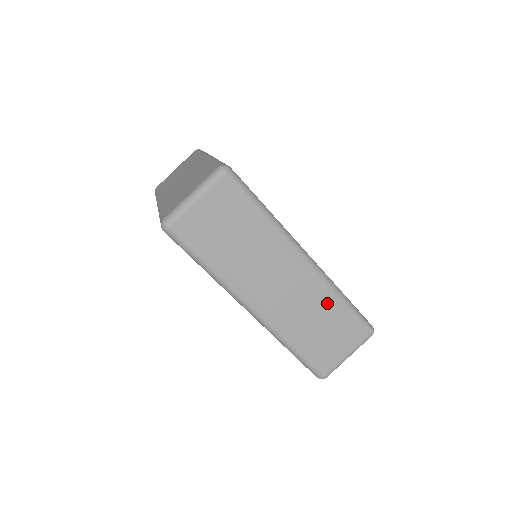
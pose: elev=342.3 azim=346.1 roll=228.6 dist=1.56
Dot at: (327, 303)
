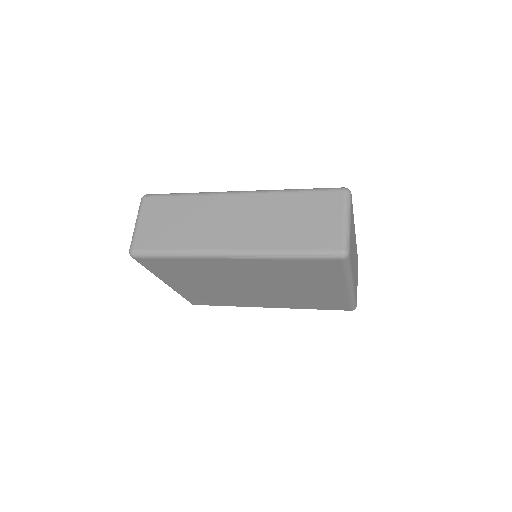
Dot at: (282, 202)
